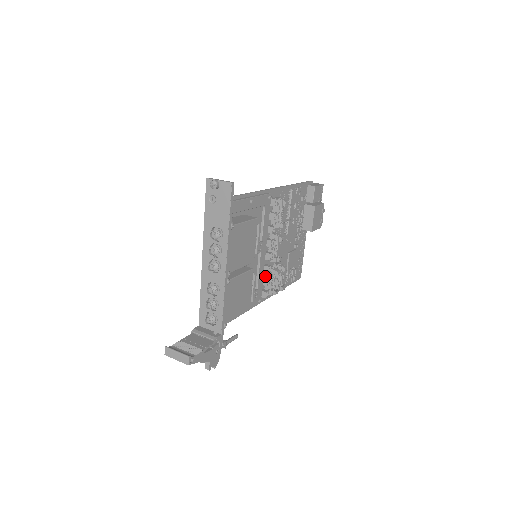
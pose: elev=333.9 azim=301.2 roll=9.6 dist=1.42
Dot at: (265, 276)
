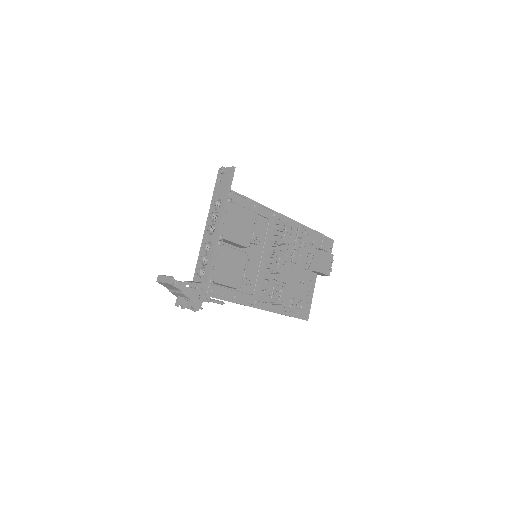
Dot at: occluded
